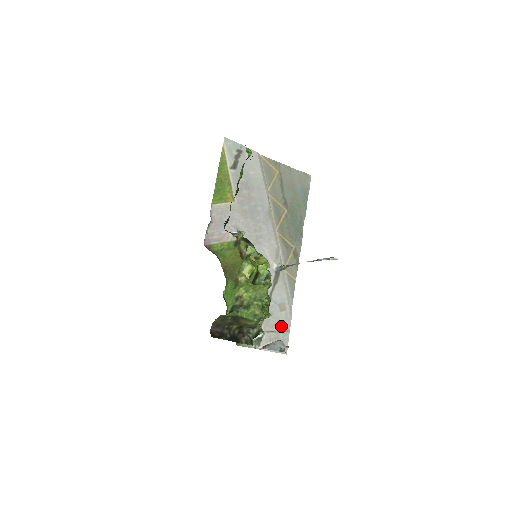
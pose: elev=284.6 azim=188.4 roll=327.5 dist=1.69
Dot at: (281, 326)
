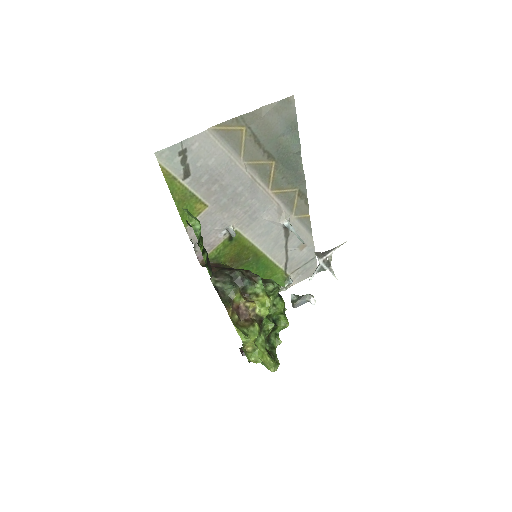
Dot at: (306, 260)
